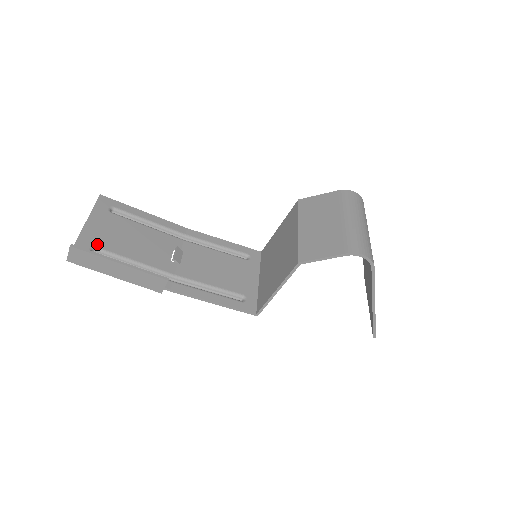
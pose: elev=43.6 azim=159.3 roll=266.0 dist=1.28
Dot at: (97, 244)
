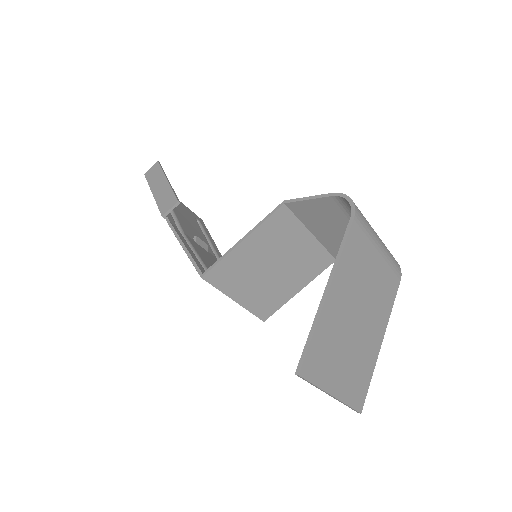
Dot at: occluded
